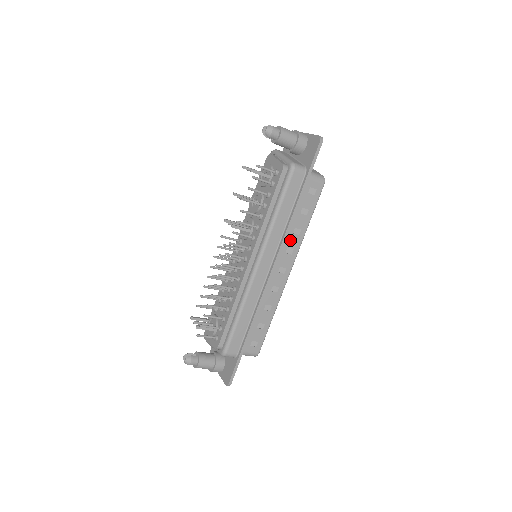
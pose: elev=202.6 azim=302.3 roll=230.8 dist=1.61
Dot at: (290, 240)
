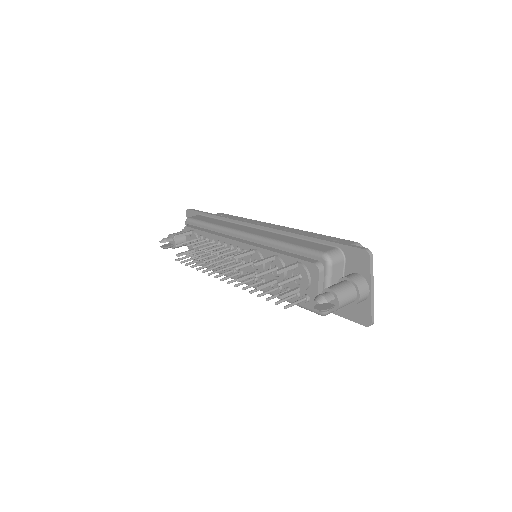
Dot at: occluded
